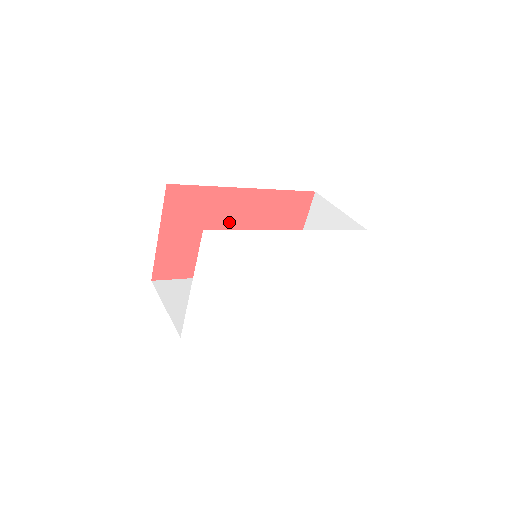
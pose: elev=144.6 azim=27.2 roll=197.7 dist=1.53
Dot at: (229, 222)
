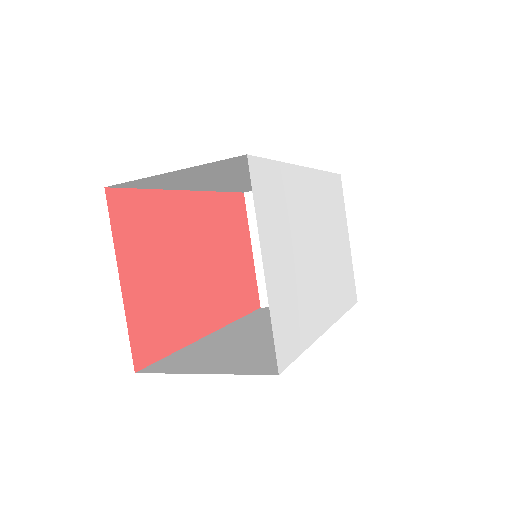
Dot at: (189, 245)
